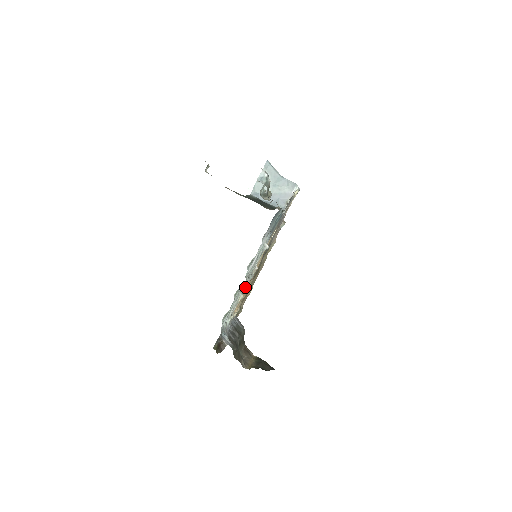
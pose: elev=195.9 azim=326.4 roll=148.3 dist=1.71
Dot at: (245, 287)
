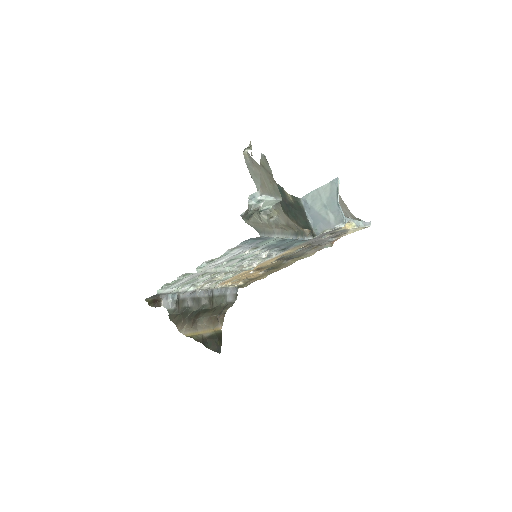
Dot at: (238, 273)
